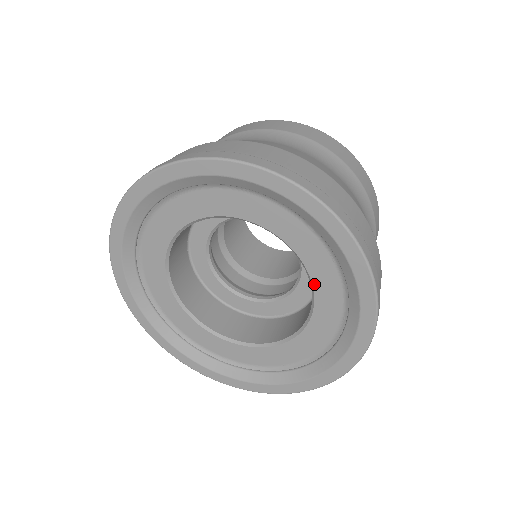
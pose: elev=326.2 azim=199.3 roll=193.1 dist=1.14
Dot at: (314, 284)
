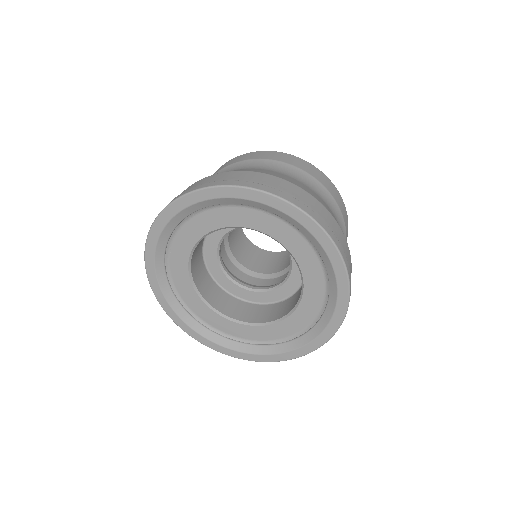
Dot at: (294, 313)
